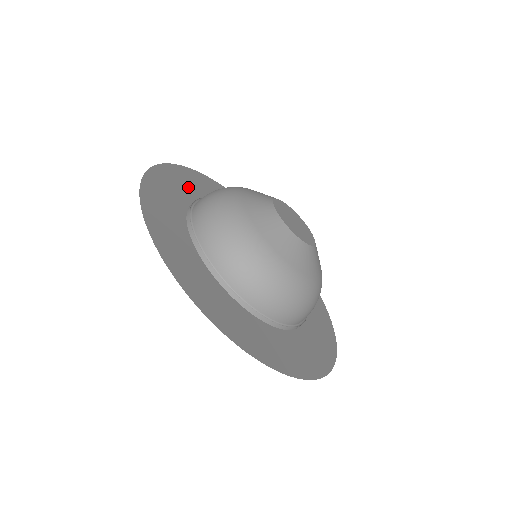
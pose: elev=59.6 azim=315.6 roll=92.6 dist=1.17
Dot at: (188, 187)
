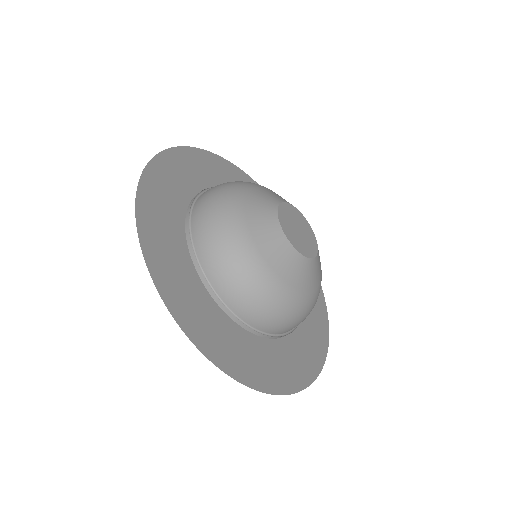
Dot at: (202, 174)
